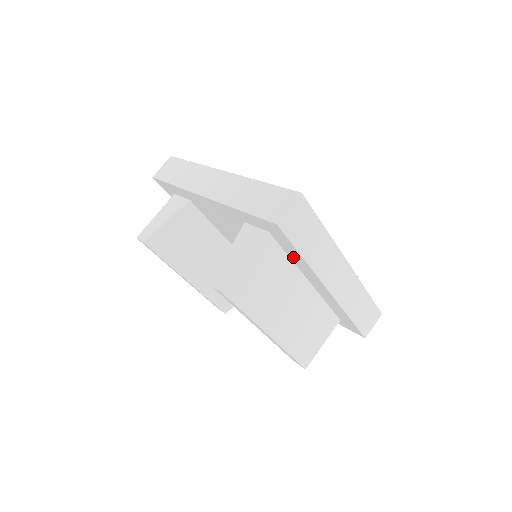
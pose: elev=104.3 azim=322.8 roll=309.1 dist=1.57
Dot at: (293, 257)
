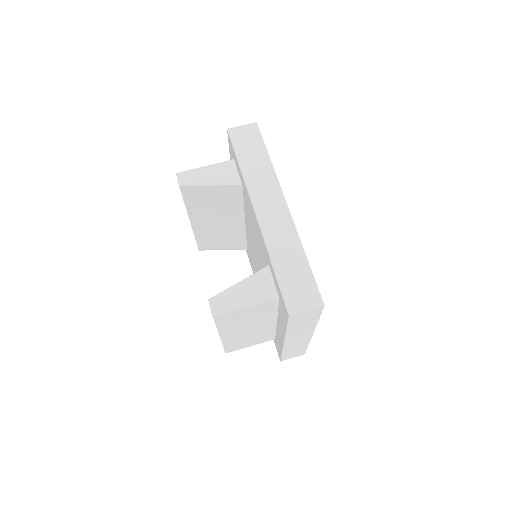
Dot at: (281, 316)
